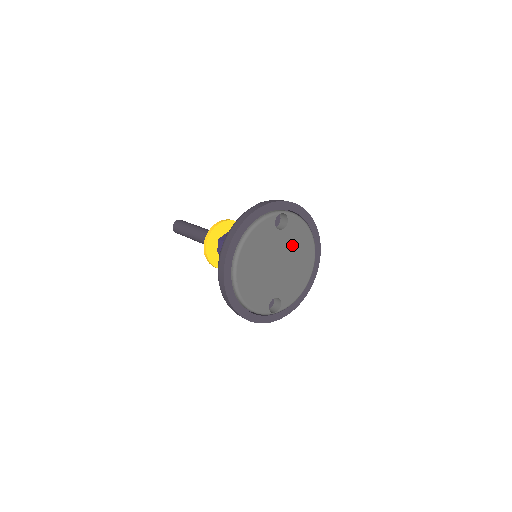
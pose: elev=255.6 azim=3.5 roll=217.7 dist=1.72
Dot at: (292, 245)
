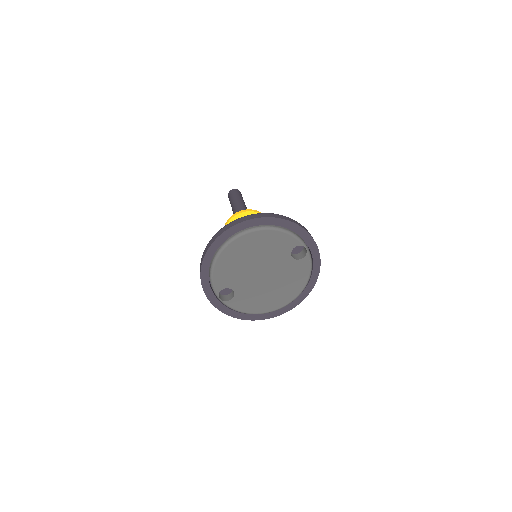
Dot at: (285, 276)
